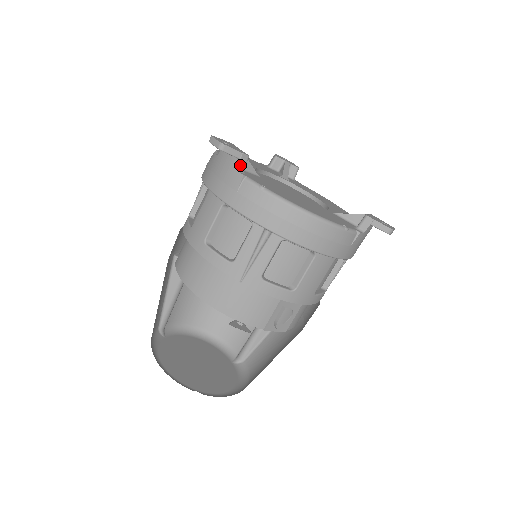
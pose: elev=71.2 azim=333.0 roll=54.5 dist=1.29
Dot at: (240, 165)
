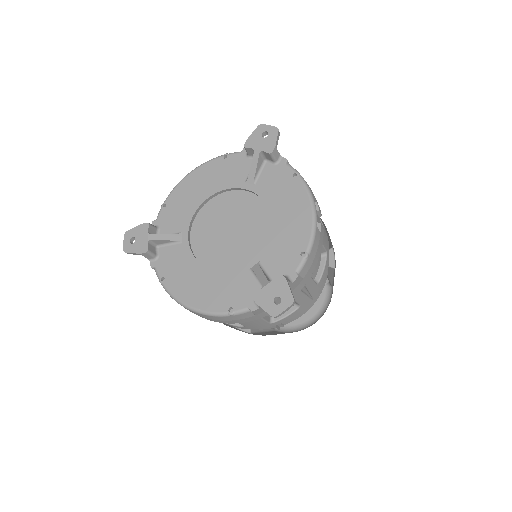
Dot at: (148, 257)
